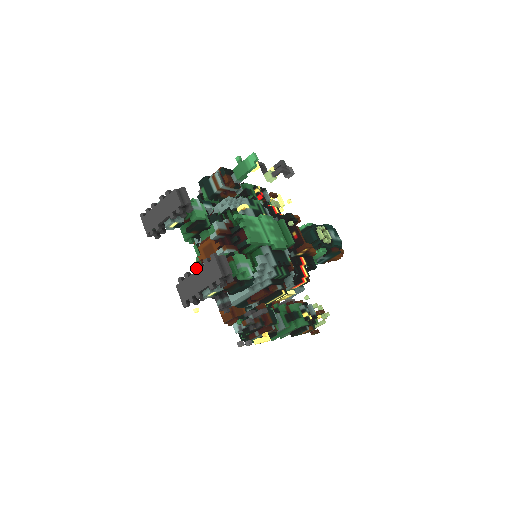
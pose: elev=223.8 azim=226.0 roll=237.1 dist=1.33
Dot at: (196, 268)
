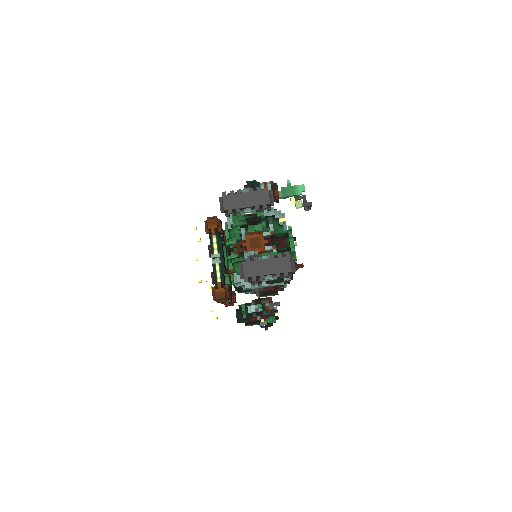
Dot at: (265, 256)
